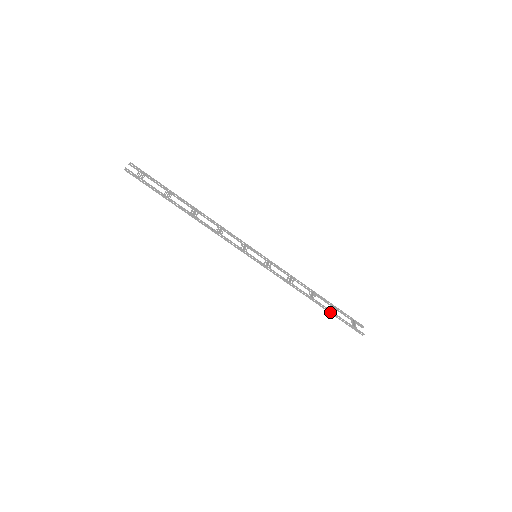
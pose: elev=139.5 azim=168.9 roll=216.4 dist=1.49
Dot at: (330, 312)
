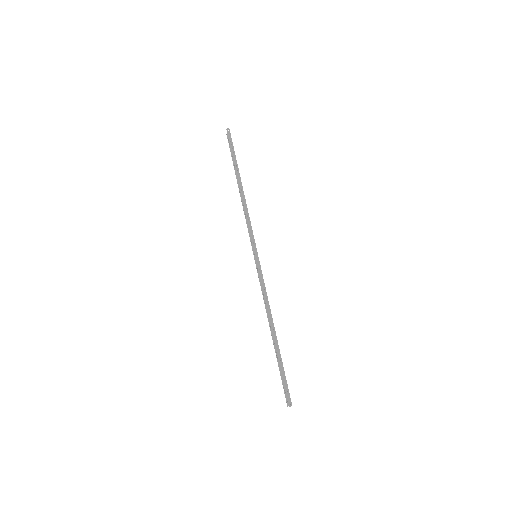
Dot at: occluded
